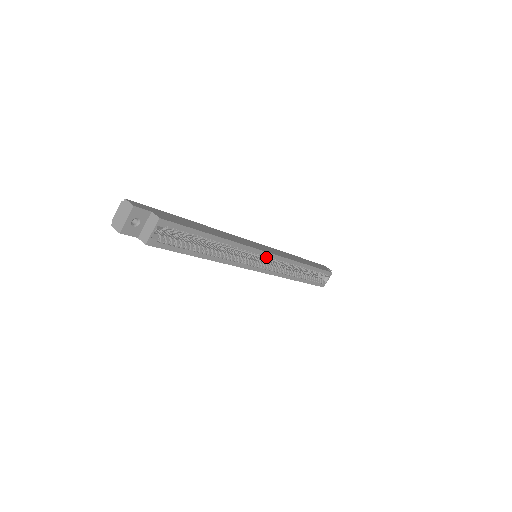
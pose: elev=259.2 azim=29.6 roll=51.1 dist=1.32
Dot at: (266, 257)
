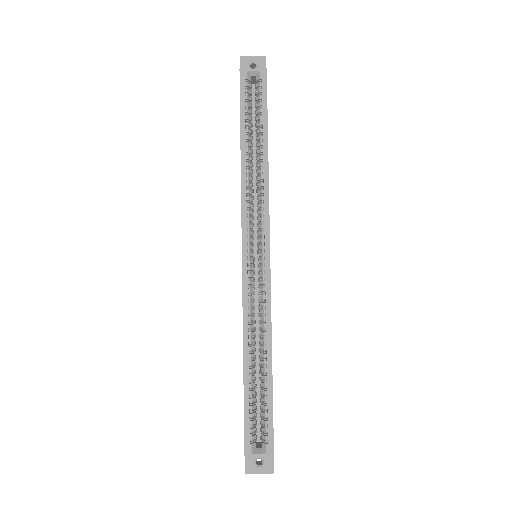
Dot at: (263, 252)
